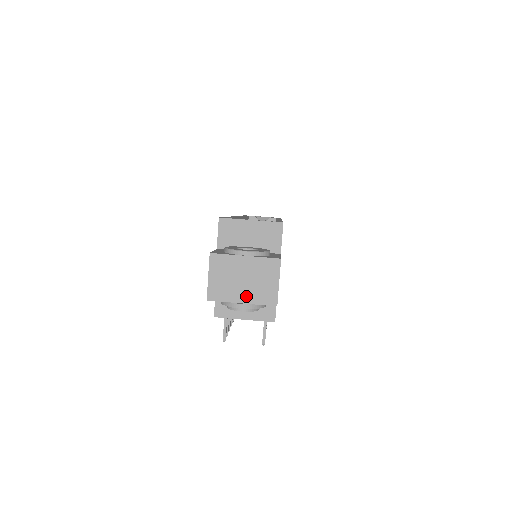
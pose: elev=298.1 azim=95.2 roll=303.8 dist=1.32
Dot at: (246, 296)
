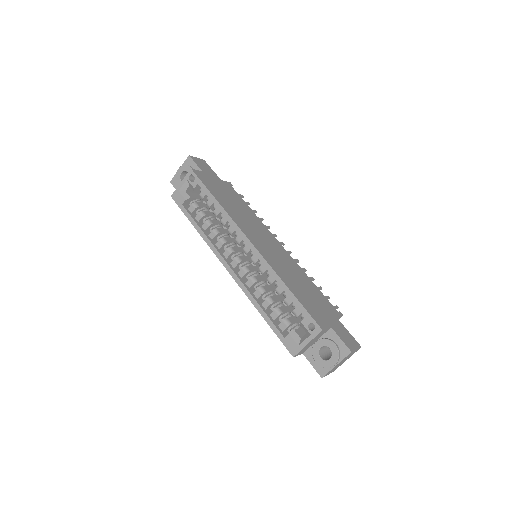
Dot at: occluded
